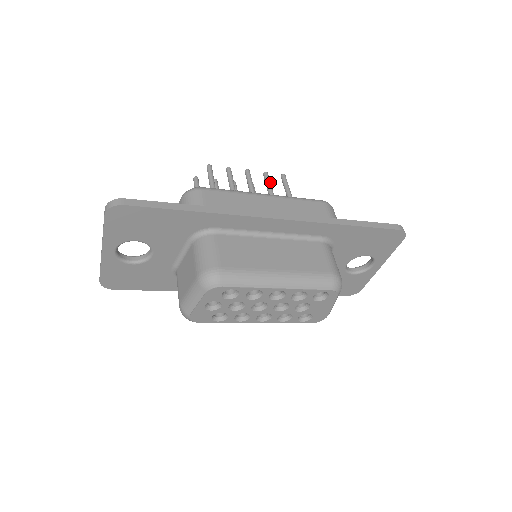
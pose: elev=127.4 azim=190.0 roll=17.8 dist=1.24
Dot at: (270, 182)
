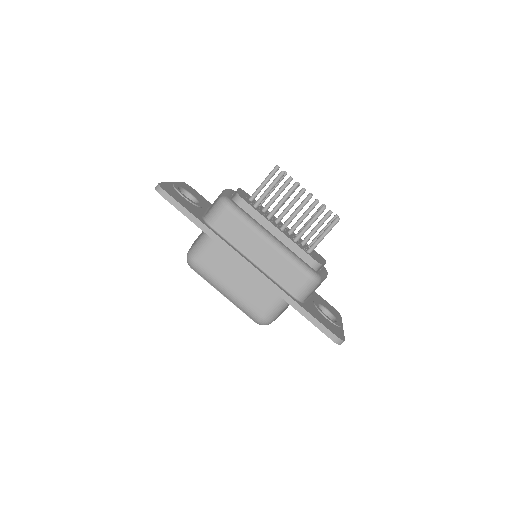
Dot at: (317, 218)
